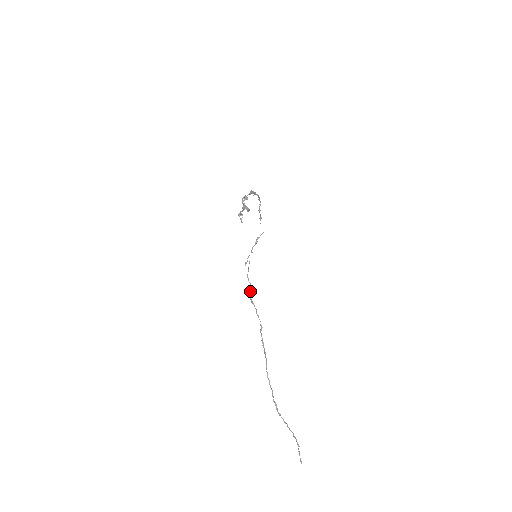
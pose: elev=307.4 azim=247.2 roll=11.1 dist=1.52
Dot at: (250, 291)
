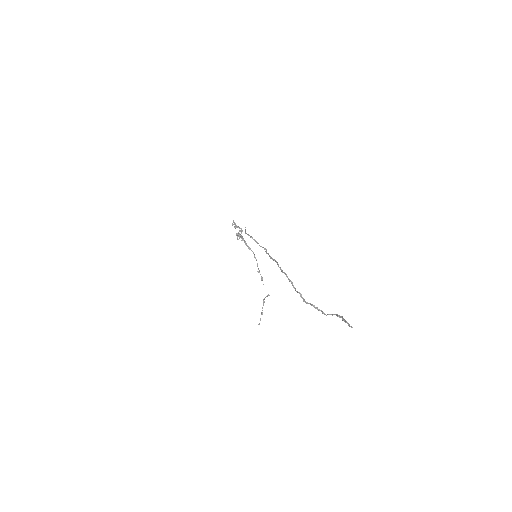
Dot at: (249, 235)
